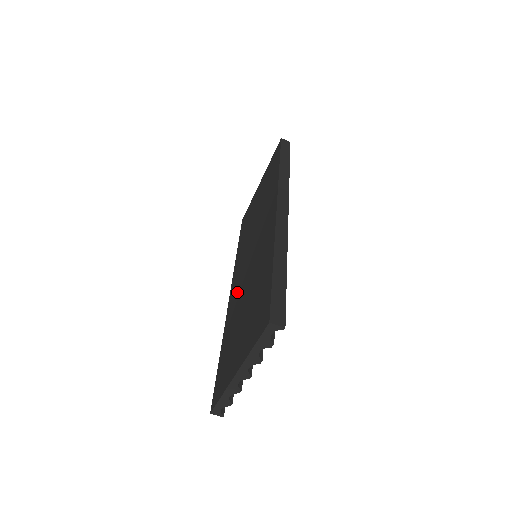
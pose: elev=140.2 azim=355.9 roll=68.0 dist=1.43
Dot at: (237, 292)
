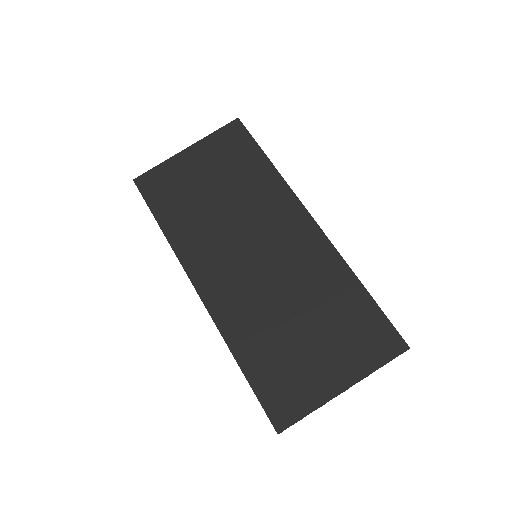
Dot at: (239, 294)
